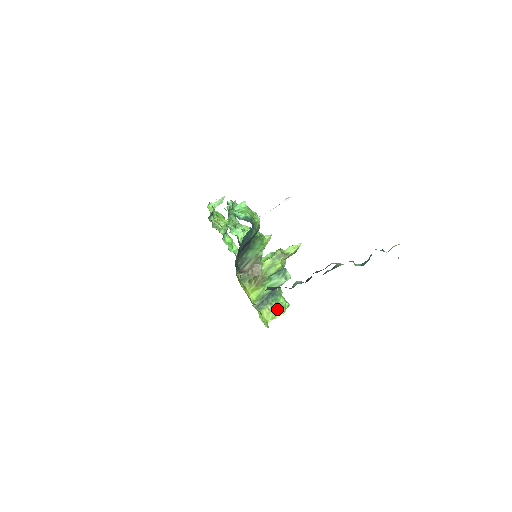
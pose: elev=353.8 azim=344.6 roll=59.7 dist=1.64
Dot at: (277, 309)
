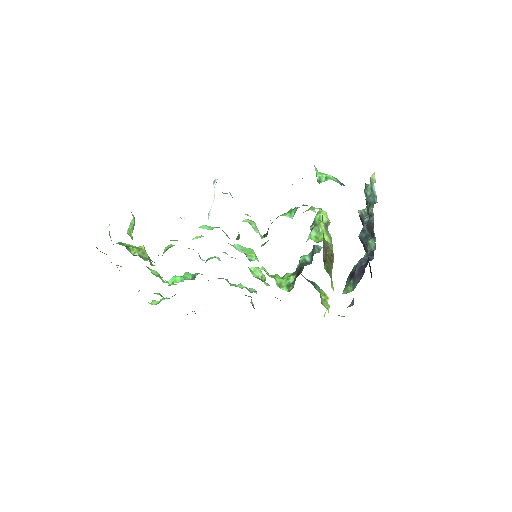
Dot at: occluded
